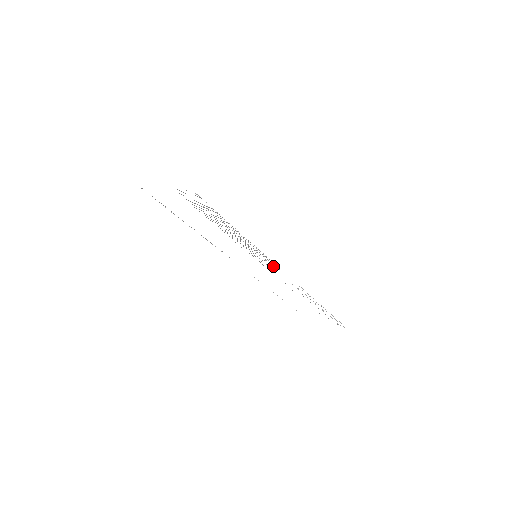
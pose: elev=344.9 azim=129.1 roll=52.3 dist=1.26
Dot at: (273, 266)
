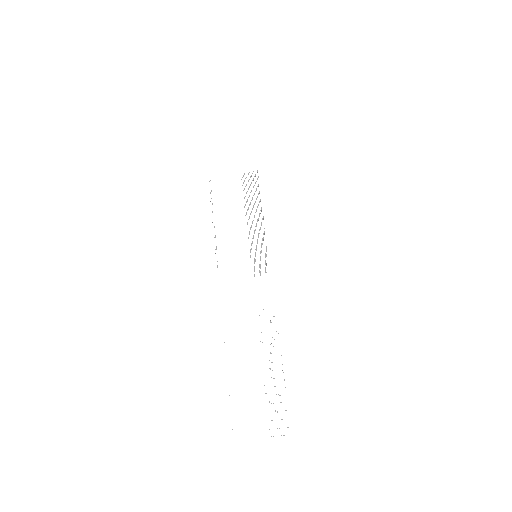
Dot at: occluded
